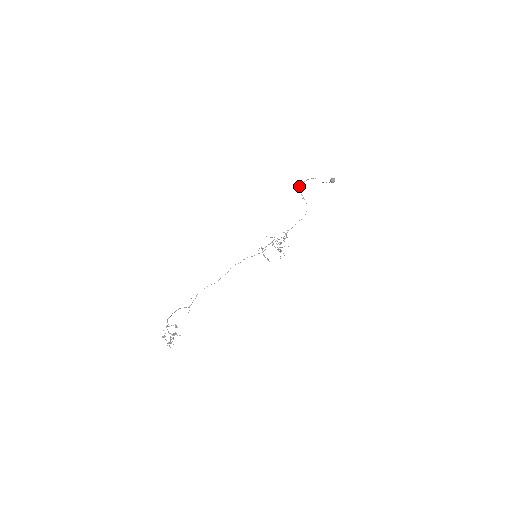
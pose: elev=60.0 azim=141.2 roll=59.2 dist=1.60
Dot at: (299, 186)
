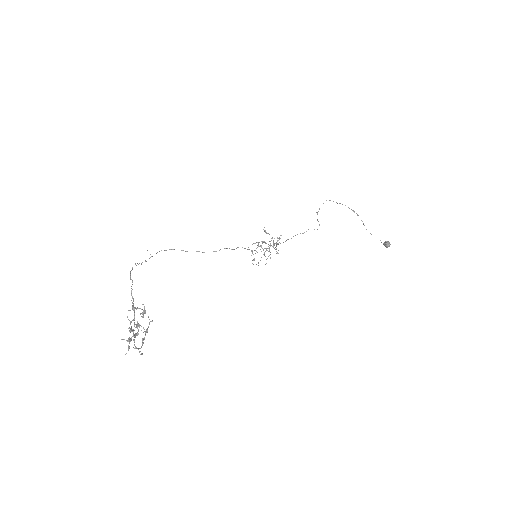
Dot at: occluded
